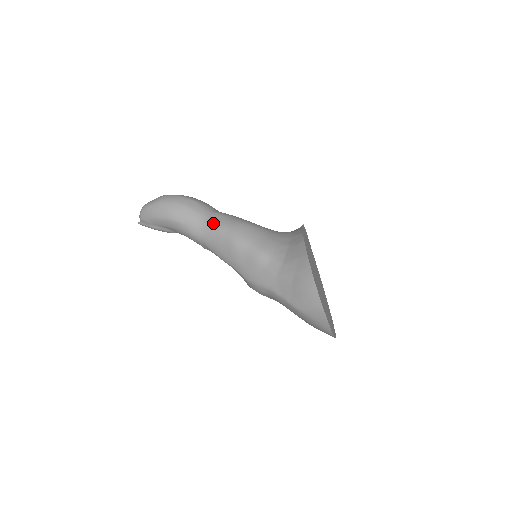
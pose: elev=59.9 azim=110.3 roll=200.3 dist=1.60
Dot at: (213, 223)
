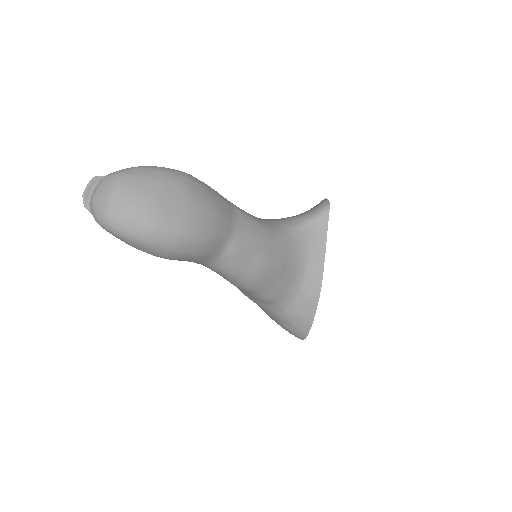
Dot at: (224, 269)
